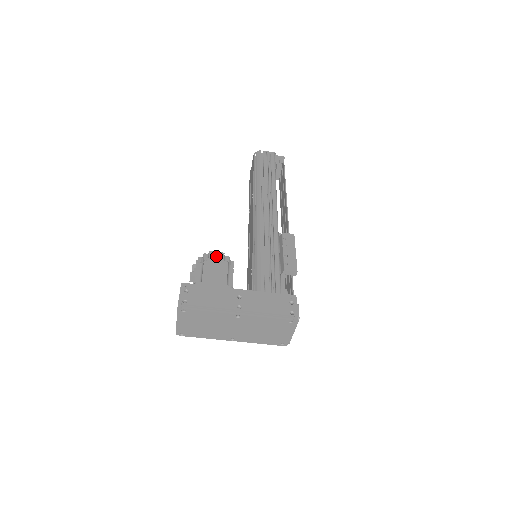
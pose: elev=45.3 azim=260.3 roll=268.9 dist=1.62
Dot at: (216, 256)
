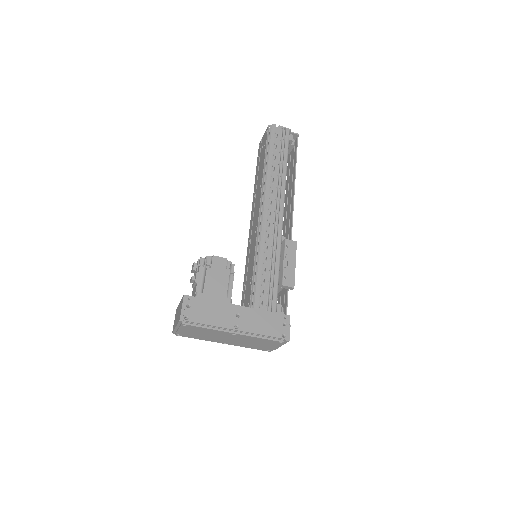
Dot at: (219, 262)
